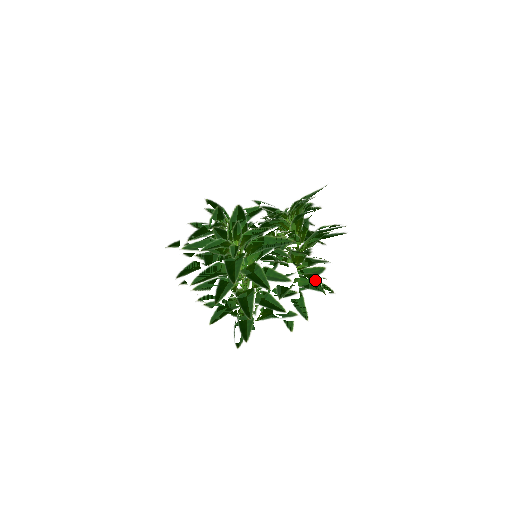
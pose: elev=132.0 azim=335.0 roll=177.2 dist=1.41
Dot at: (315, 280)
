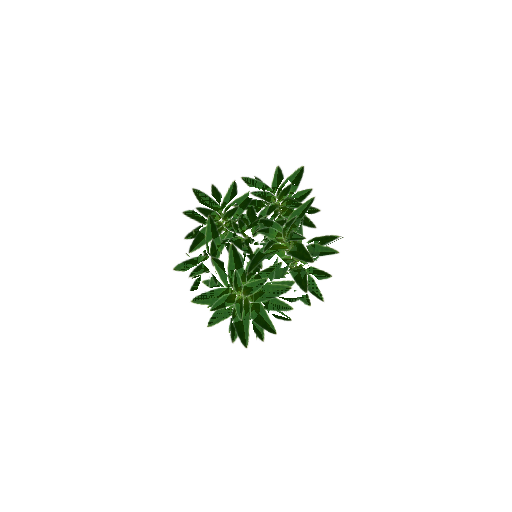
Dot at: occluded
